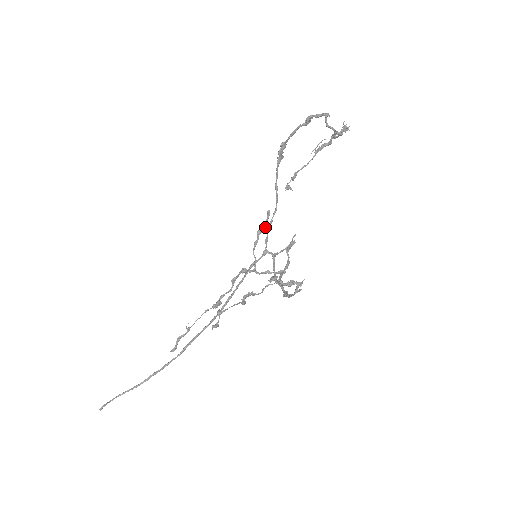
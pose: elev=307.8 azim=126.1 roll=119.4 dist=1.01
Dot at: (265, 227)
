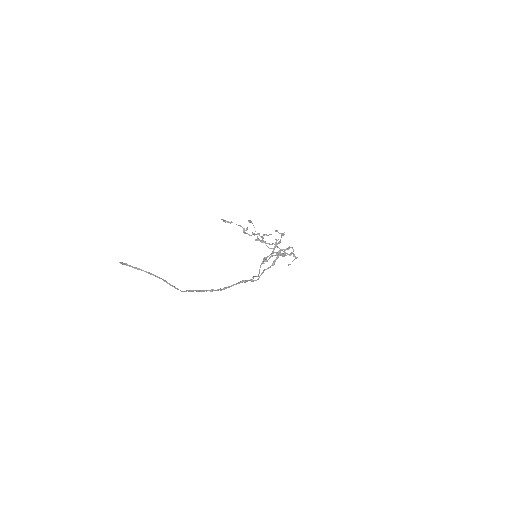
Dot at: (268, 235)
